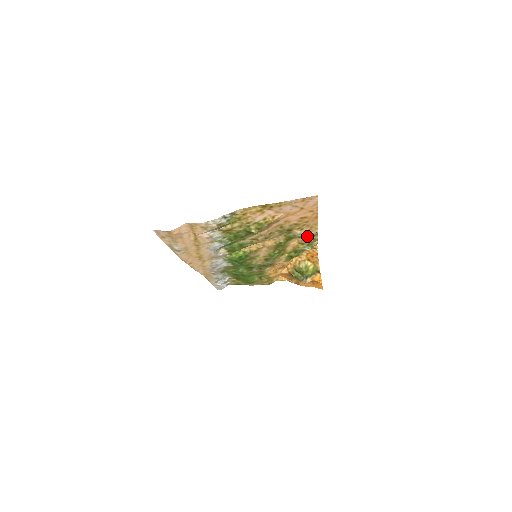
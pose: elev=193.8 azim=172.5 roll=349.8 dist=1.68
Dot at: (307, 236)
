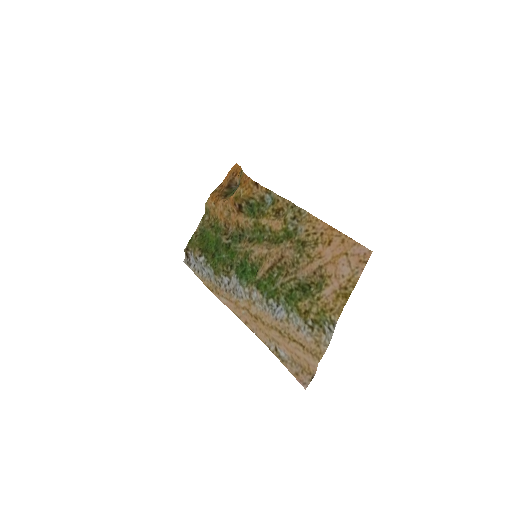
Dot at: (289, 215)
